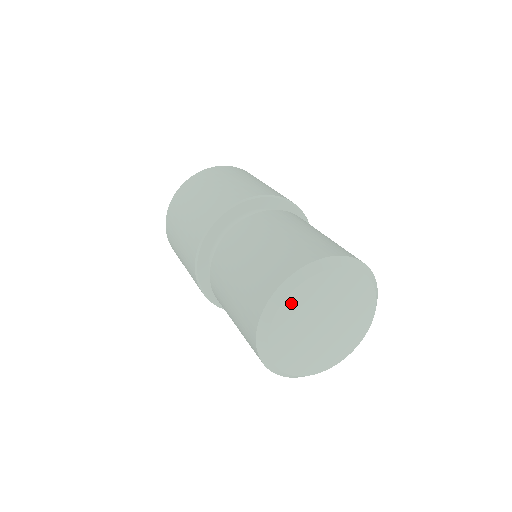
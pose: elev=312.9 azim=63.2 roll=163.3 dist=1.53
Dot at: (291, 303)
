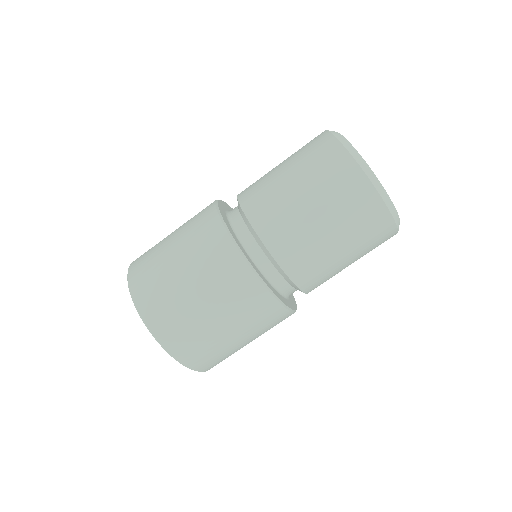
Dot at: occluded
